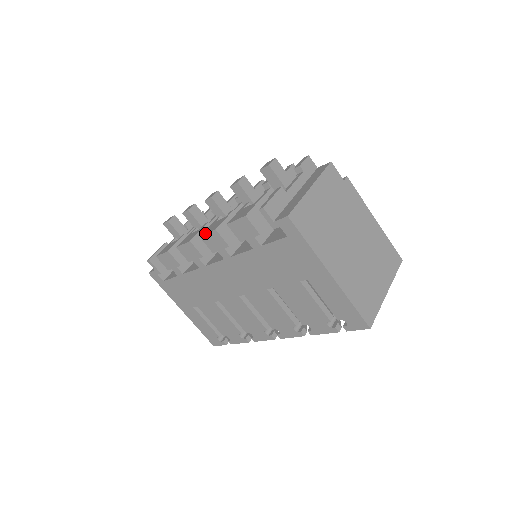
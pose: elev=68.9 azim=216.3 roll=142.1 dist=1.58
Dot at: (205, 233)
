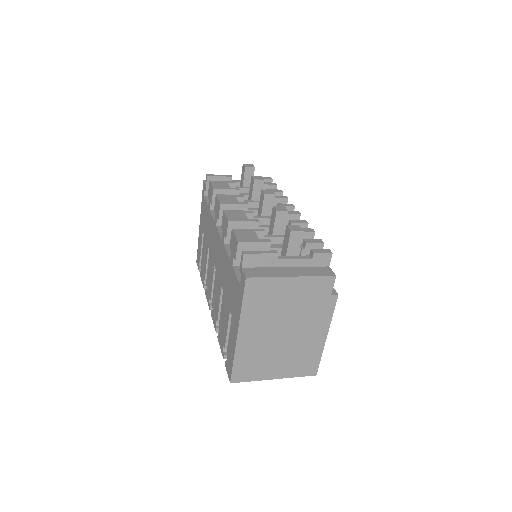
Dot at: (226, 213)
